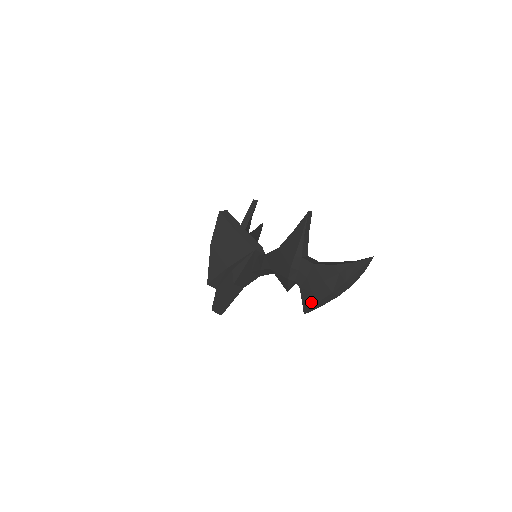
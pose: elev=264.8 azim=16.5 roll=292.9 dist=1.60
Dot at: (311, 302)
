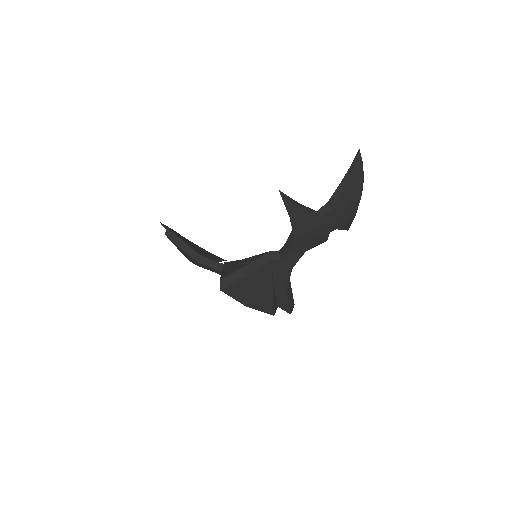
Dot at: (350, 222)
